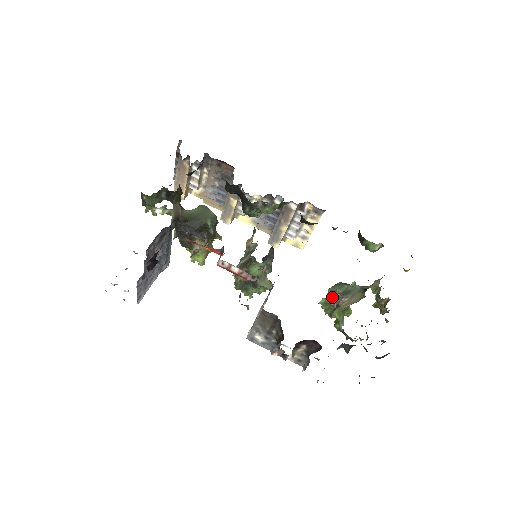
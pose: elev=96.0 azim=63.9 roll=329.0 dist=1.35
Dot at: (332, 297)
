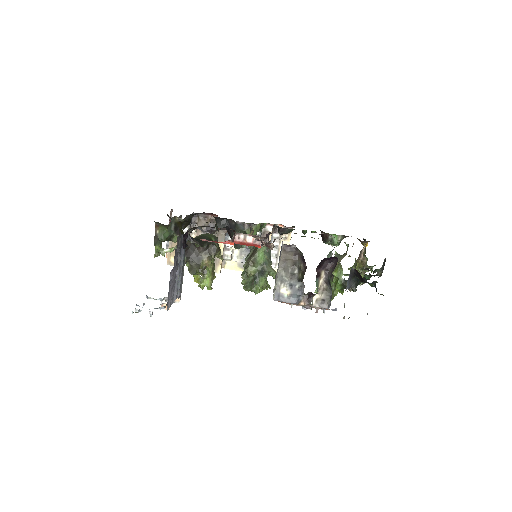
Dot at: occluded
